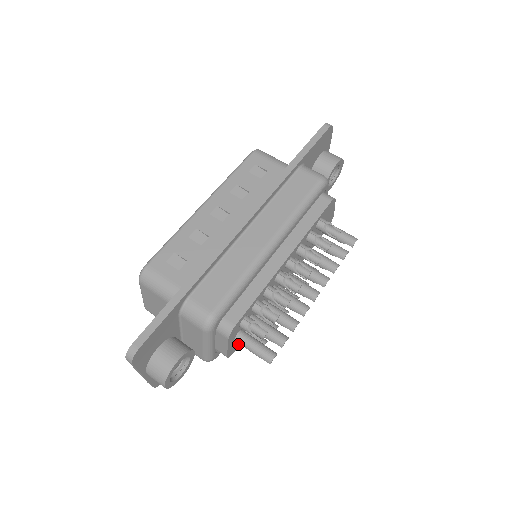
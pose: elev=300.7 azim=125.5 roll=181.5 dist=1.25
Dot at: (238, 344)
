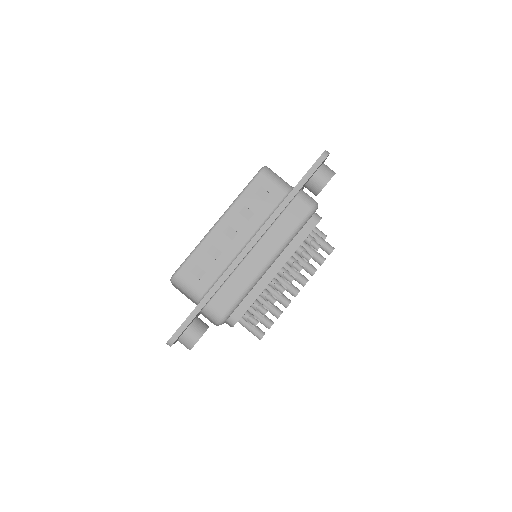
Dot at: occluded
